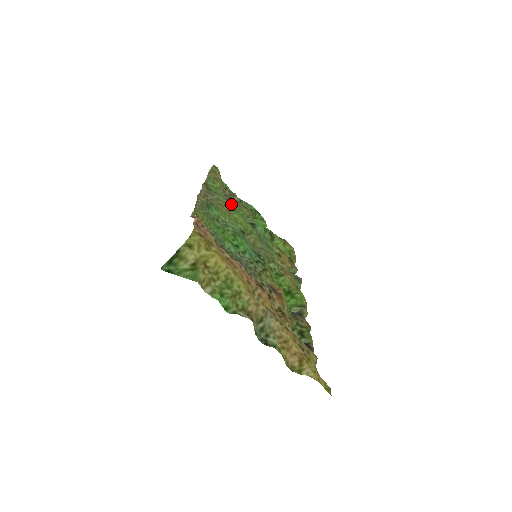
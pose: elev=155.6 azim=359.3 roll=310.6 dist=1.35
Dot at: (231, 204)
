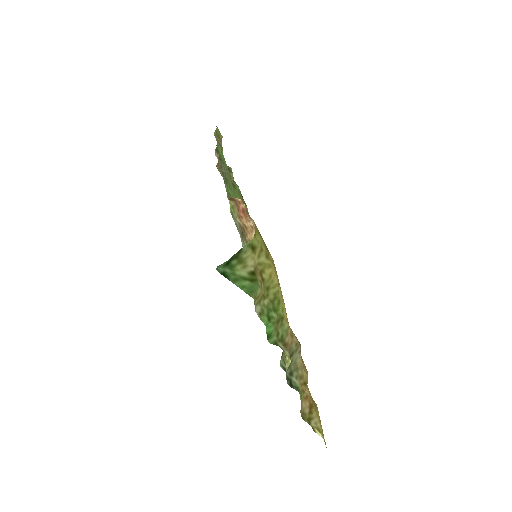
Dot at: (233, 182)
